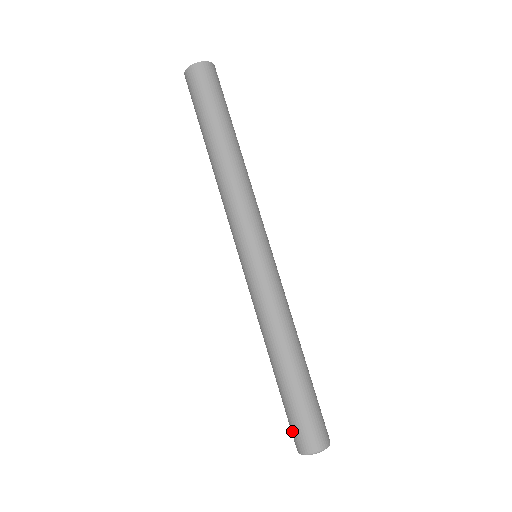
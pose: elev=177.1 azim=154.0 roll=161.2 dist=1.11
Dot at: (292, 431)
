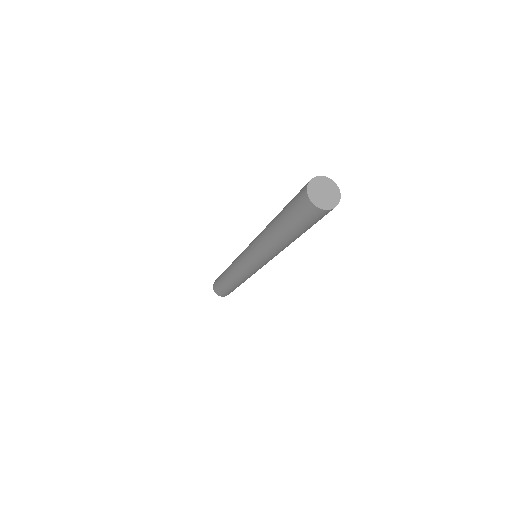
Dot at: (216, 286)
